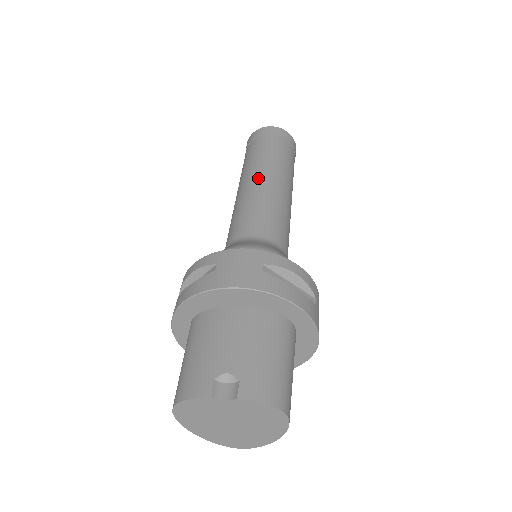
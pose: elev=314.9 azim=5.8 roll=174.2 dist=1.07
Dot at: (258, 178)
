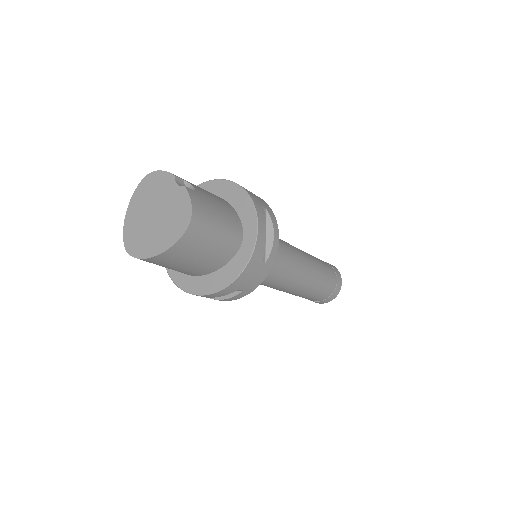
Dot at: (303, 251)
